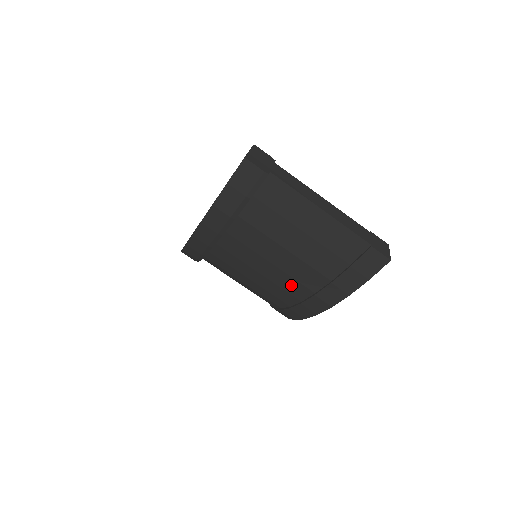
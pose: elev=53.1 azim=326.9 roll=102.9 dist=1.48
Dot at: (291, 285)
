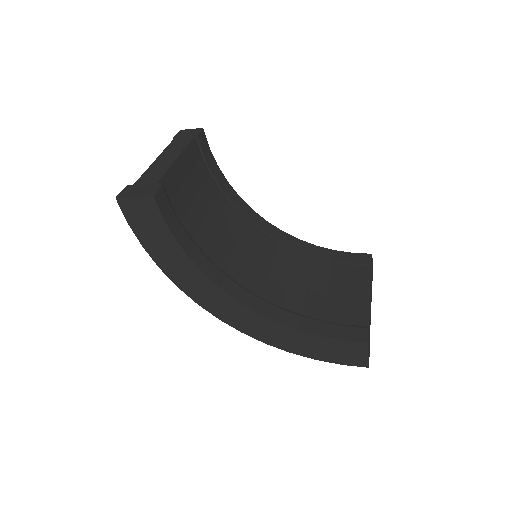
Dot at: occluded
